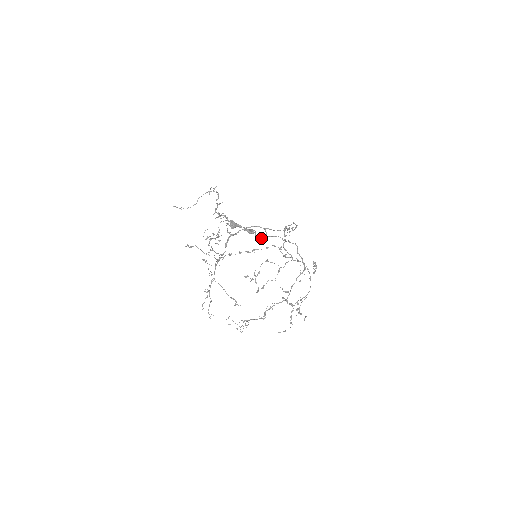
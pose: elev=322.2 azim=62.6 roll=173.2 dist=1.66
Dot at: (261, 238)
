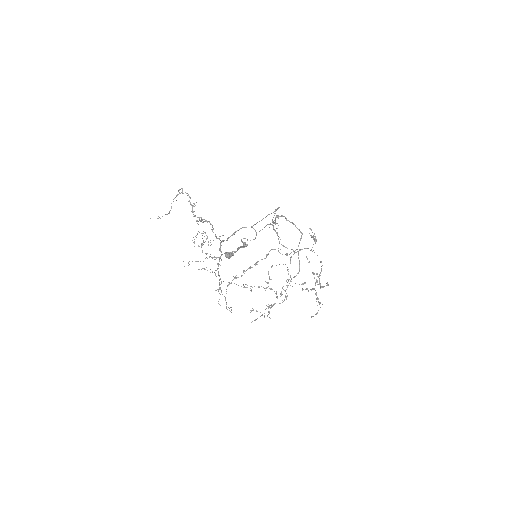
Dot at: (253, 239)
